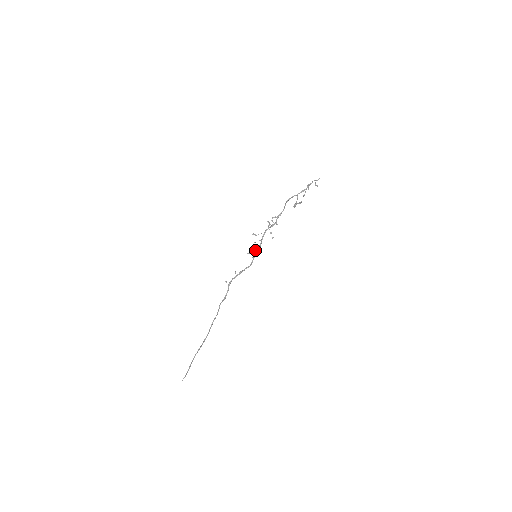
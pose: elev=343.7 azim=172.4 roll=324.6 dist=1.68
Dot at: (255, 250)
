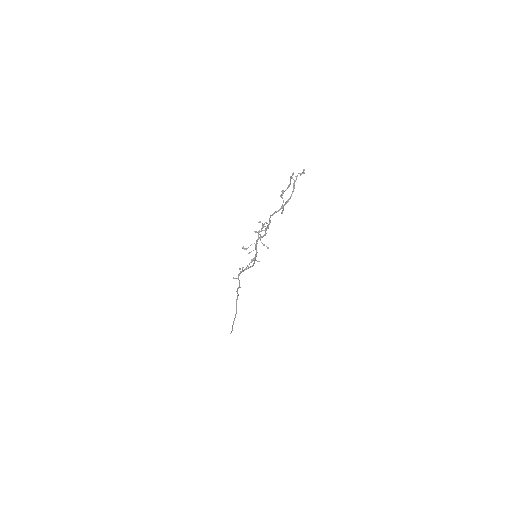
Dot at: (253, 259)
